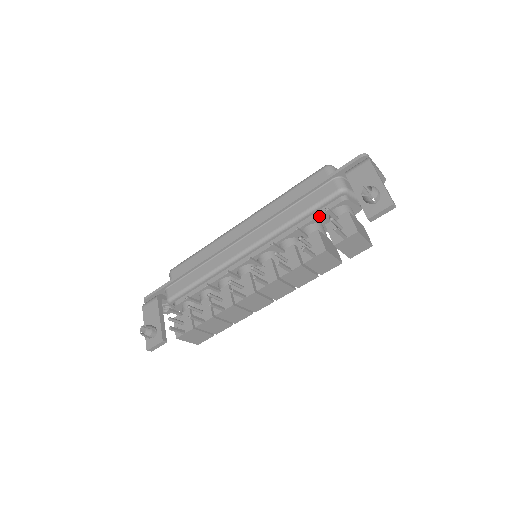
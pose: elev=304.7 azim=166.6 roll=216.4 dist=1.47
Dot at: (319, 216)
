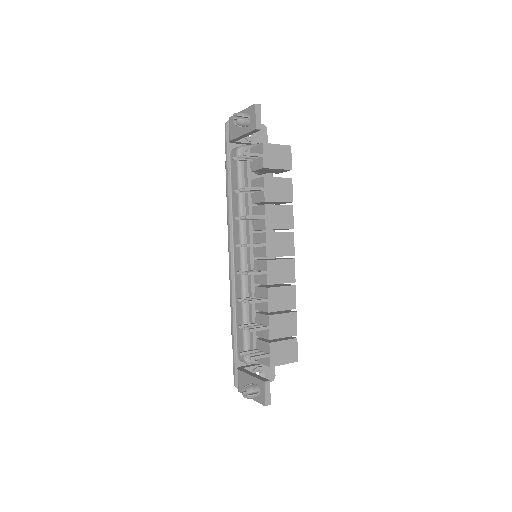
Dot at: (248, 179)
